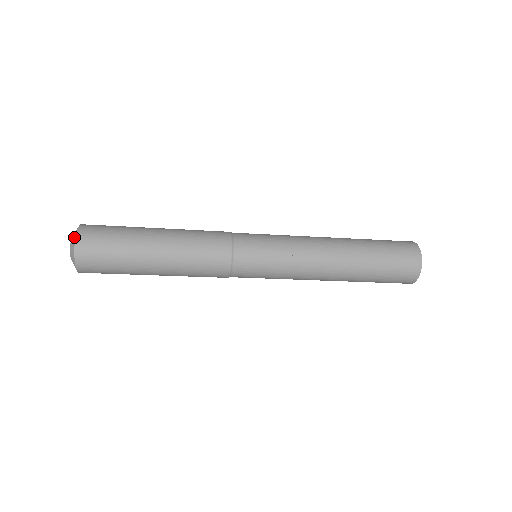
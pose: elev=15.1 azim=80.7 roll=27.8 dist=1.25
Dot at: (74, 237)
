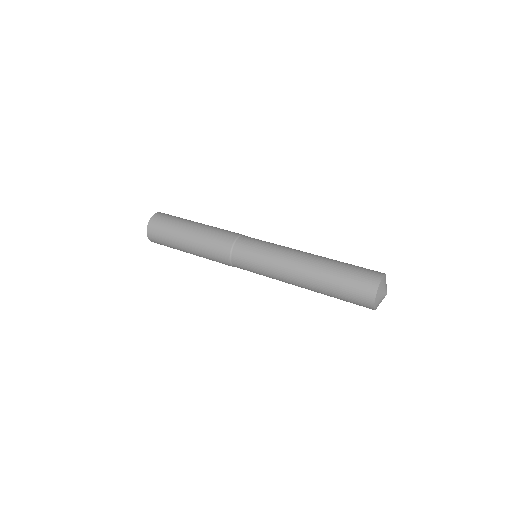
Dot at: (151, 218)
